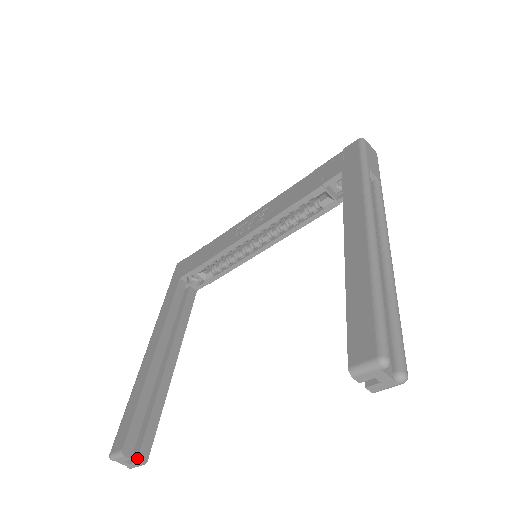
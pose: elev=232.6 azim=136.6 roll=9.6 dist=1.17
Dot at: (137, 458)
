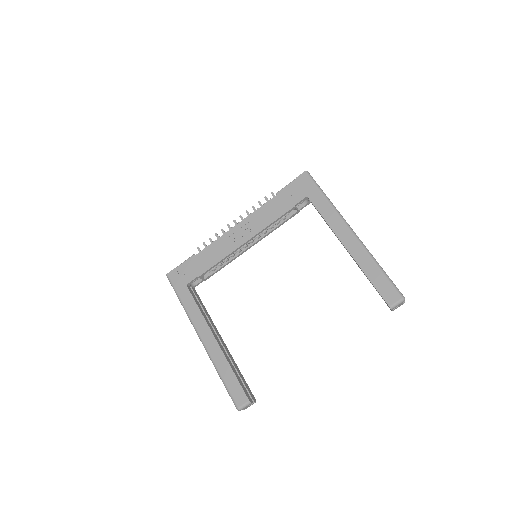
Dot at: (253, 401)
